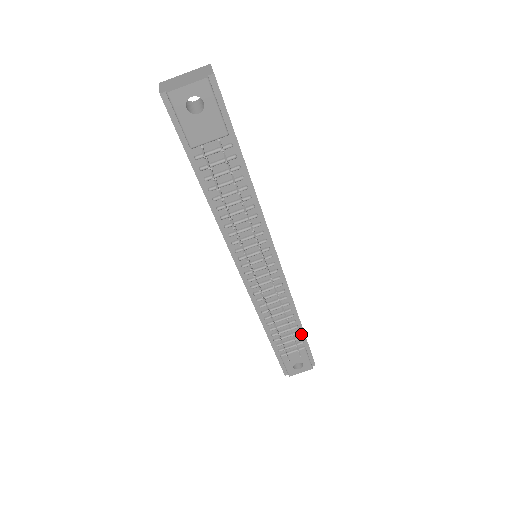
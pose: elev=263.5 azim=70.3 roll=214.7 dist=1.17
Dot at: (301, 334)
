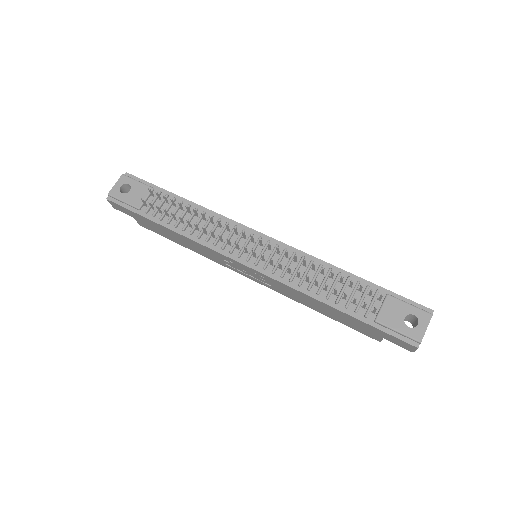
Dot at: (366, 284)
